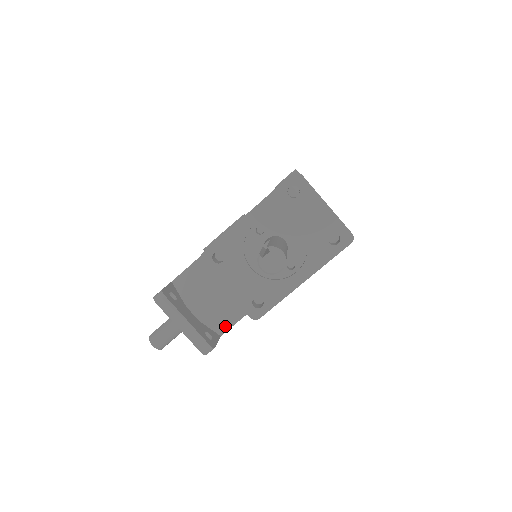
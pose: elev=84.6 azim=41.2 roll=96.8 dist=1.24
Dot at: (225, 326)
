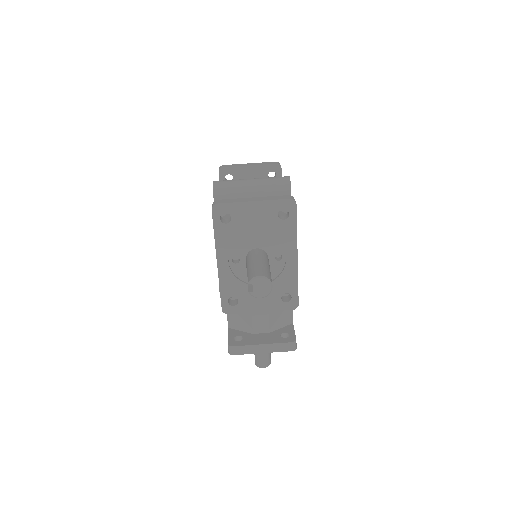
Dot at: (288, 316)
